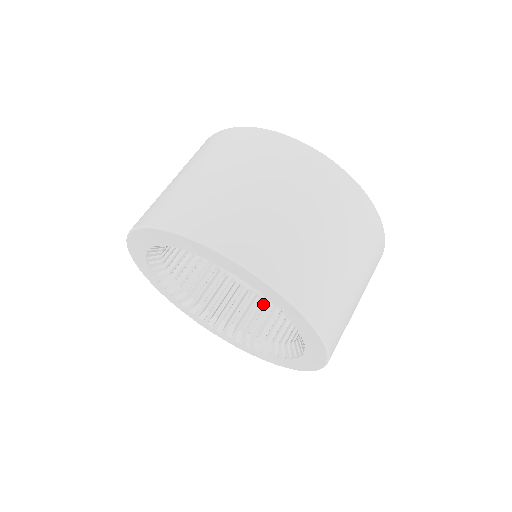
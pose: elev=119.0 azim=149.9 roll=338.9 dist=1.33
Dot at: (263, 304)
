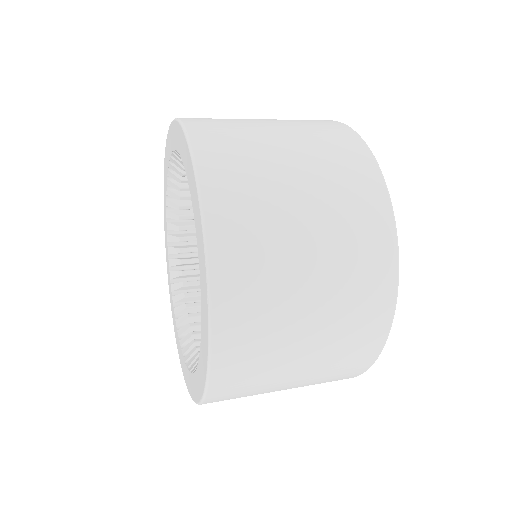
Dot at: occluded
